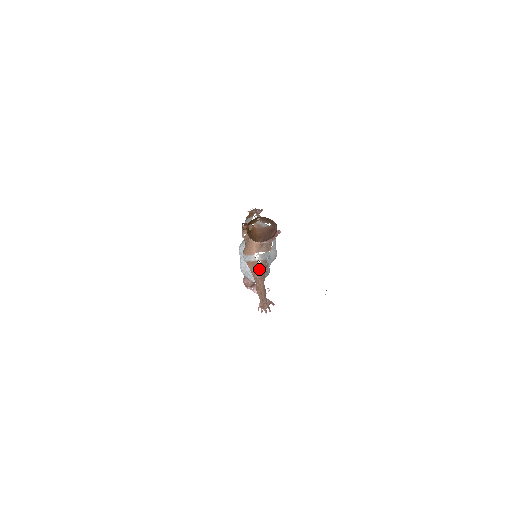
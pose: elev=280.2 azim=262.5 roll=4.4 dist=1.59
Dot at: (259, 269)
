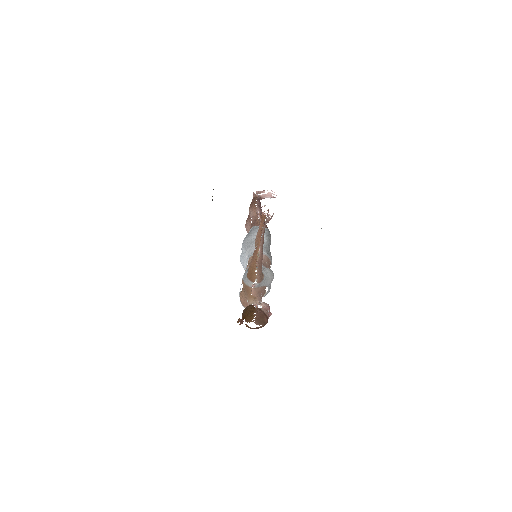
Dot at: occluded
